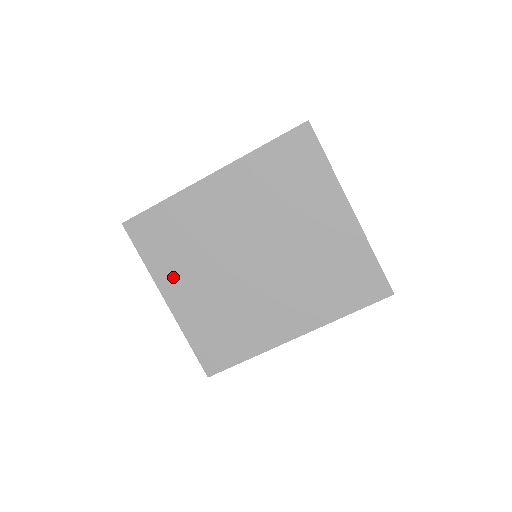
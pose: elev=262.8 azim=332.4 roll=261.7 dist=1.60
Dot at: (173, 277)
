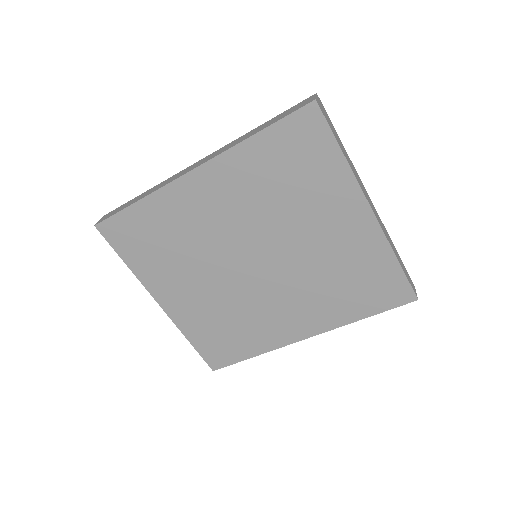
Dot at: (163, 281)
